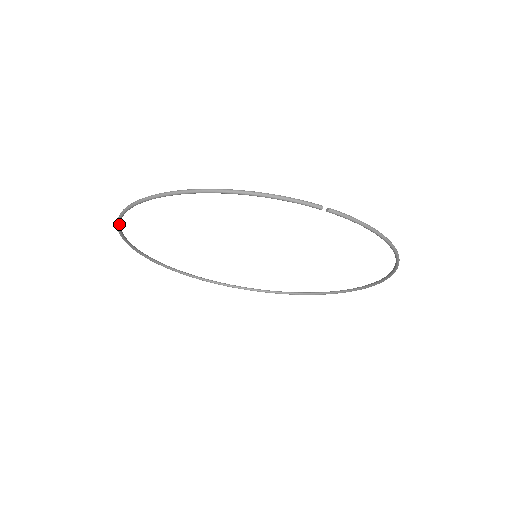
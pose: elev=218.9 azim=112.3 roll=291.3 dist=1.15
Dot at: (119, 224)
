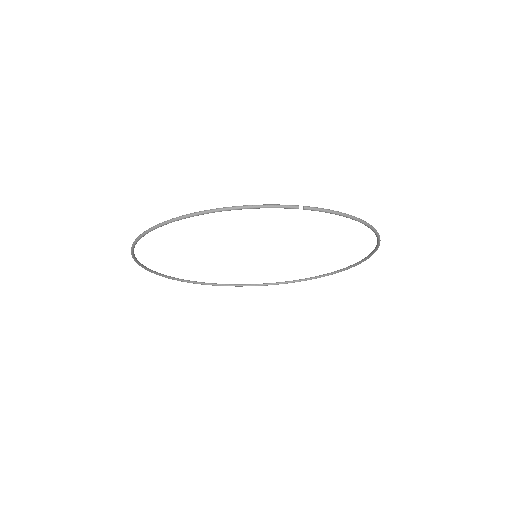
Dot at: (133, 253)
